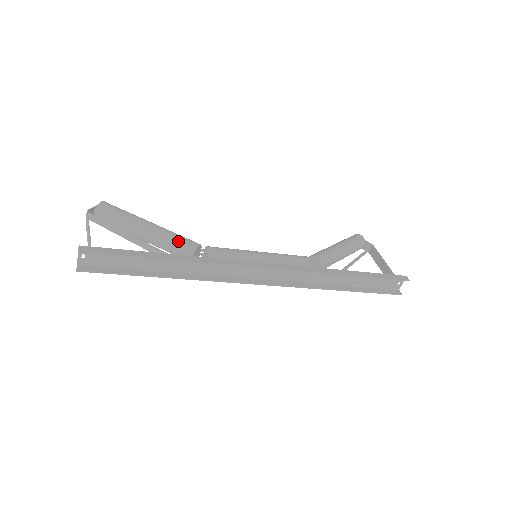
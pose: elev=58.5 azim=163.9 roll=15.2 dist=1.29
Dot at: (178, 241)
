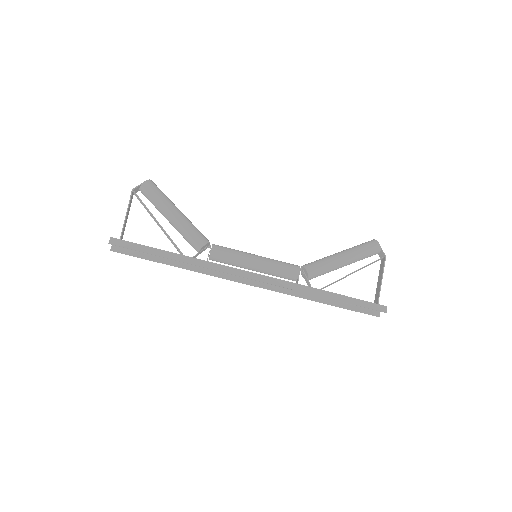
Dot at: (191, 236)
